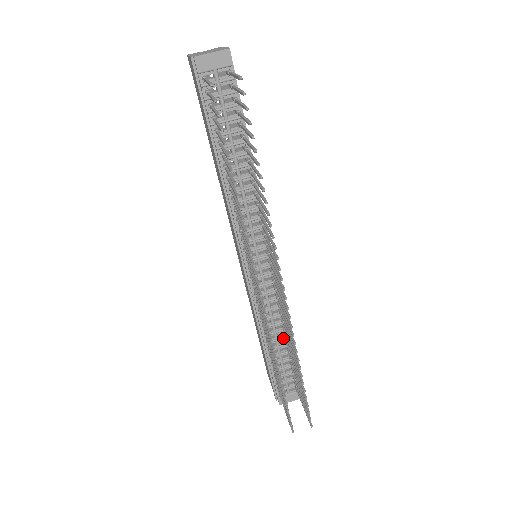
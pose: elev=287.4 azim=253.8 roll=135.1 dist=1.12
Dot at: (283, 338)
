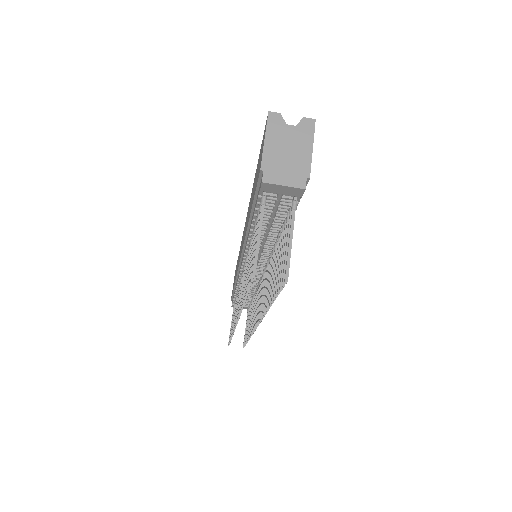
Dot at: occluded
